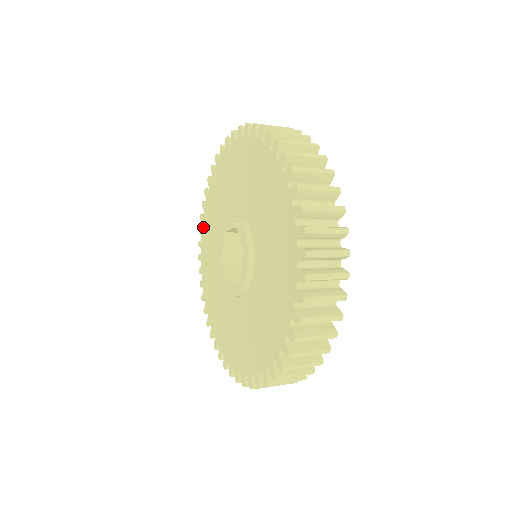
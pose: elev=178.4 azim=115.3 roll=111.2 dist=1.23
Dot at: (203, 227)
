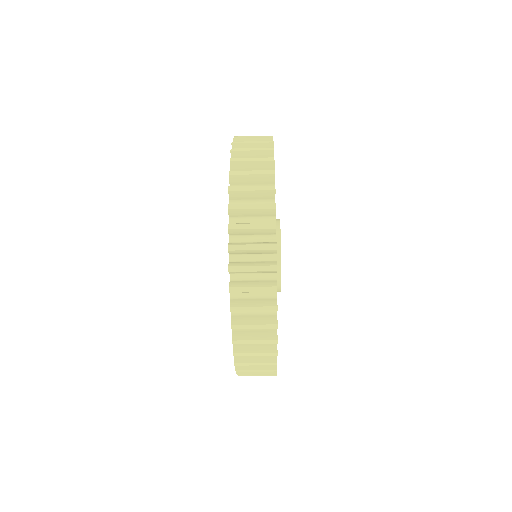
Dot at: occluded
